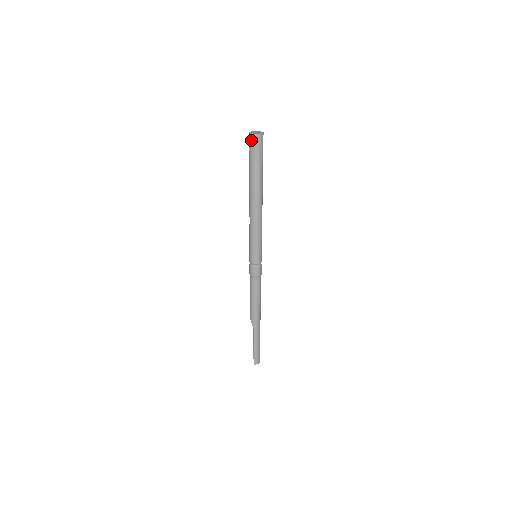
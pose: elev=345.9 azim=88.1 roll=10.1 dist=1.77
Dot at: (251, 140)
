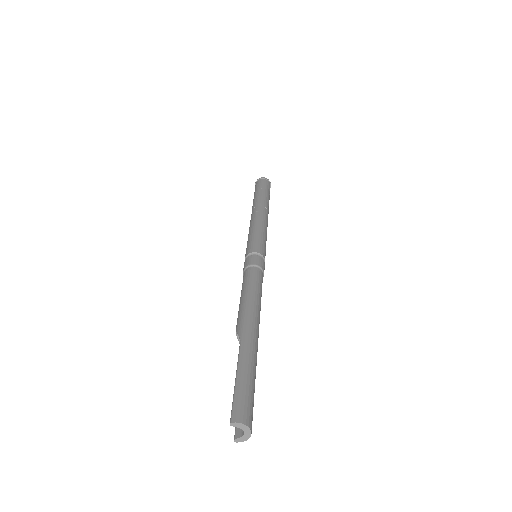
Dot at: (256, 183)
